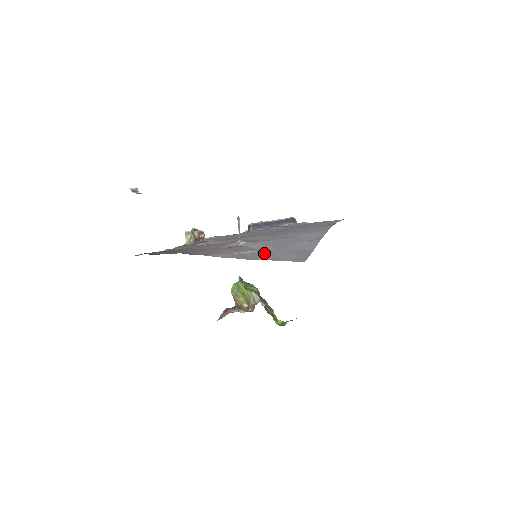
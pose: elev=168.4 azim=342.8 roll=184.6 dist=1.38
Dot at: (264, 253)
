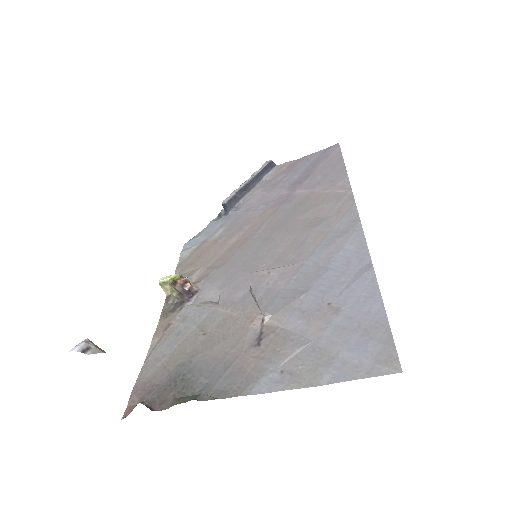
Dot at: (319, 349)
